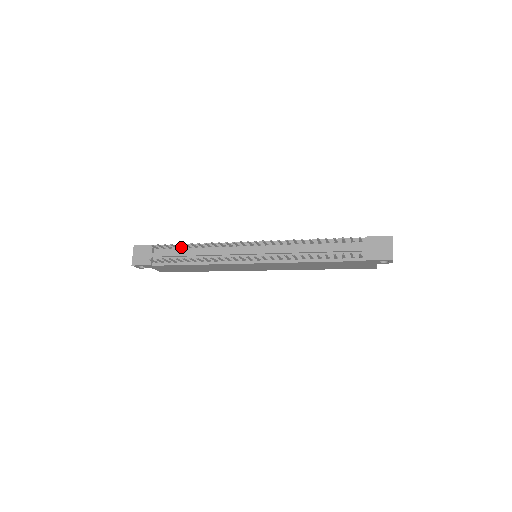
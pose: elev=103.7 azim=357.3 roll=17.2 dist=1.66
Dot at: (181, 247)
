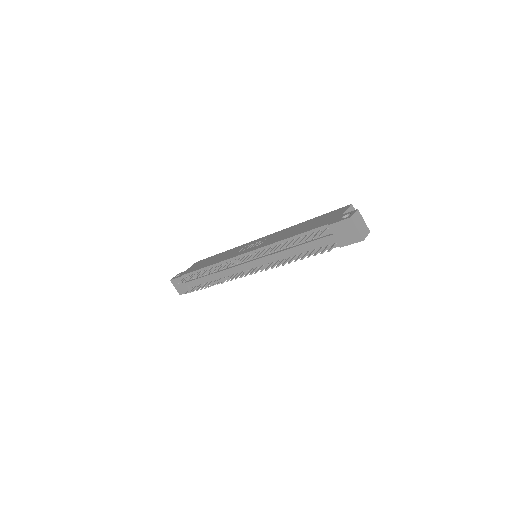
Dot at: (199, 272)
